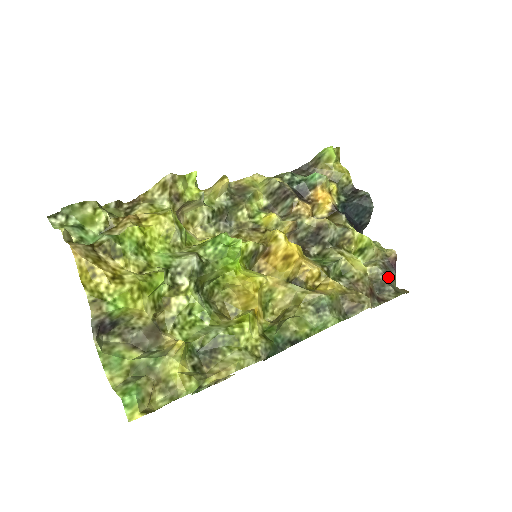
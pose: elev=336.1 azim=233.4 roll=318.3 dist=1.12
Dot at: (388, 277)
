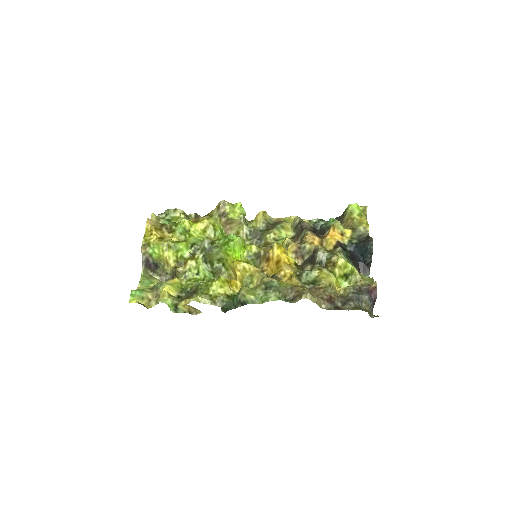
Dot at: (357, 297)
